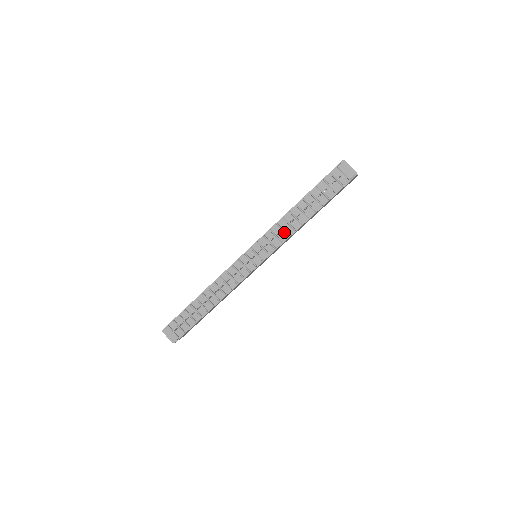
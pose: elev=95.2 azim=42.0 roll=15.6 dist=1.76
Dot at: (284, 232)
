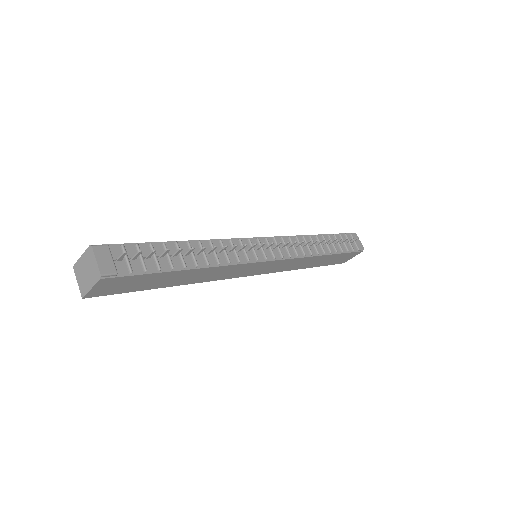
Dot at: (302, 248)
